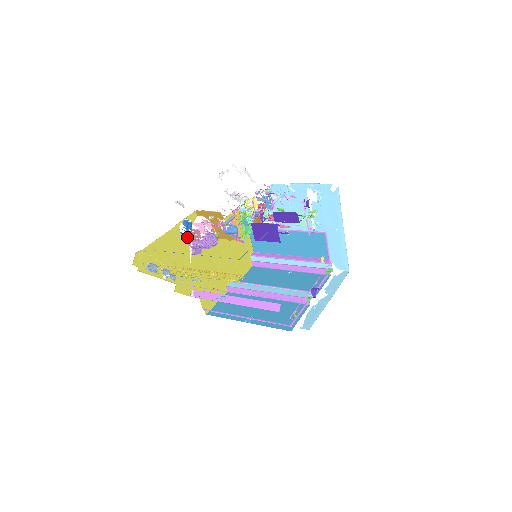
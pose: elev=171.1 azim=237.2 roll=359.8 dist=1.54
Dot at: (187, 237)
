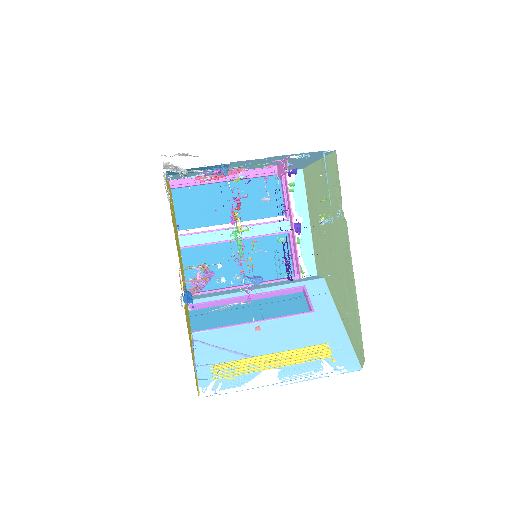
Dot at: occluded
